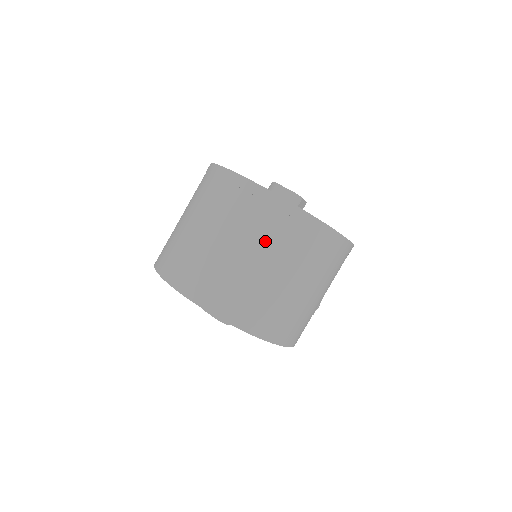
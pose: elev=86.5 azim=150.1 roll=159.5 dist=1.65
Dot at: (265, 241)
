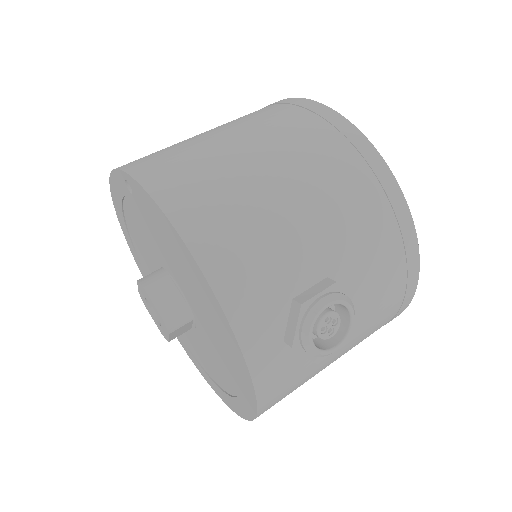
Dot at: occluded
